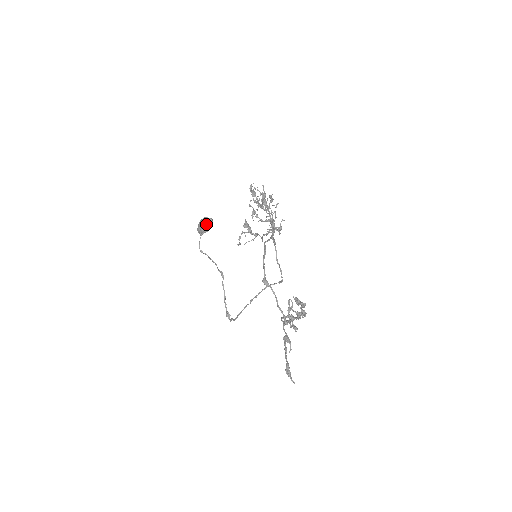
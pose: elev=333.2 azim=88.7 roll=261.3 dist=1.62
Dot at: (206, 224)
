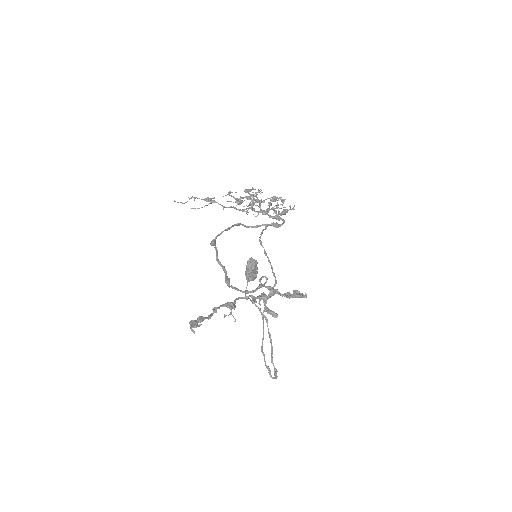
Dot at: (247, 265)
